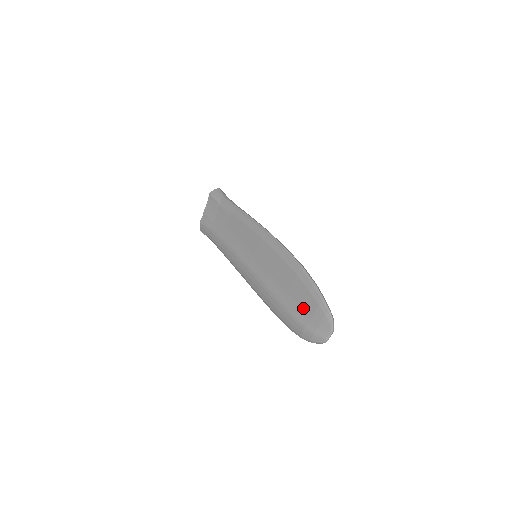
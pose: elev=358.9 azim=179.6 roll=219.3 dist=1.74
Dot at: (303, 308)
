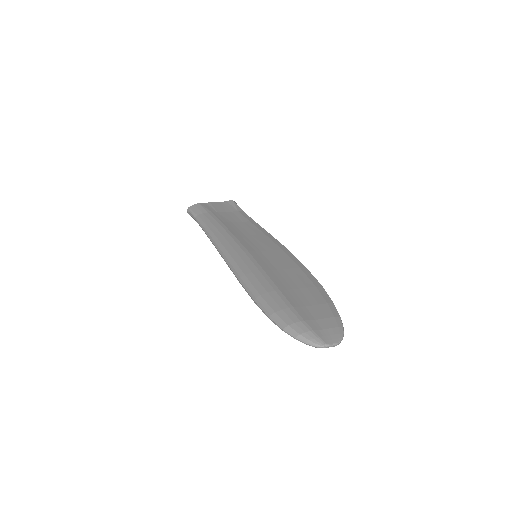
Dot at: (310, 308)
